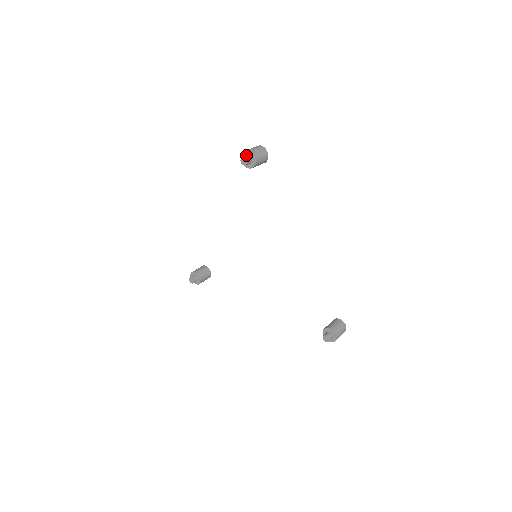
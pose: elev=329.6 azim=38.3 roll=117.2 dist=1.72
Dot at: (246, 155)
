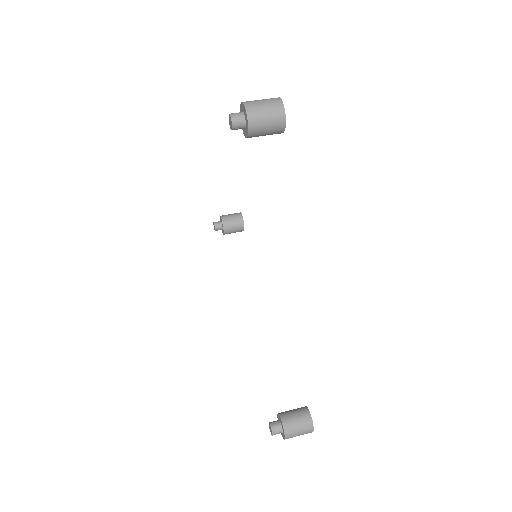
Dot at: (242, 110)
